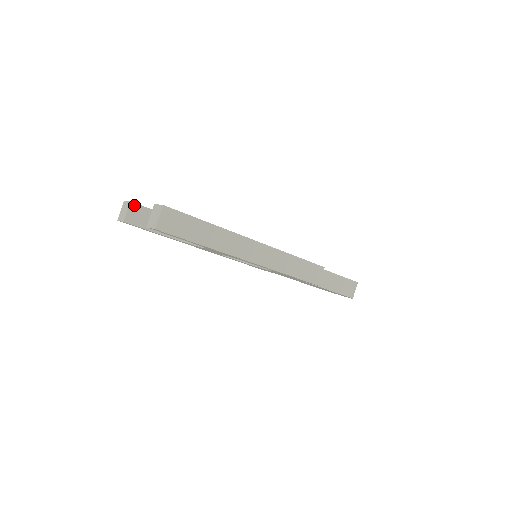
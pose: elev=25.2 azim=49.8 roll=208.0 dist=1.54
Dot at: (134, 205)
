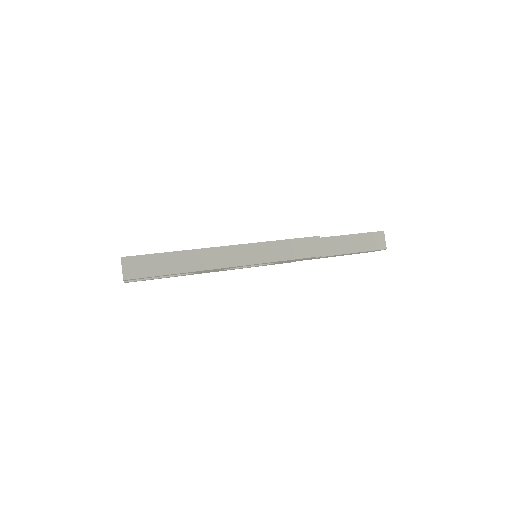
Dot at: occluded
